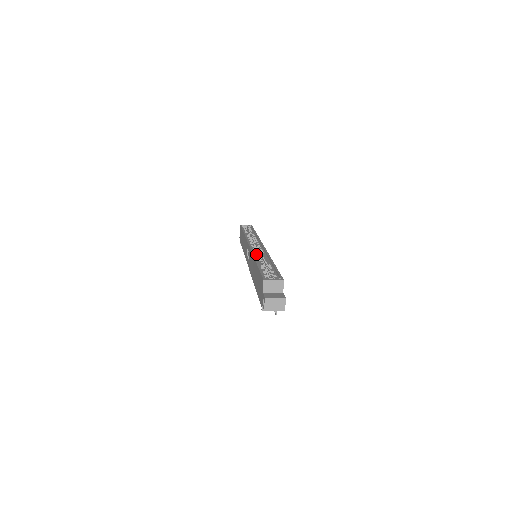
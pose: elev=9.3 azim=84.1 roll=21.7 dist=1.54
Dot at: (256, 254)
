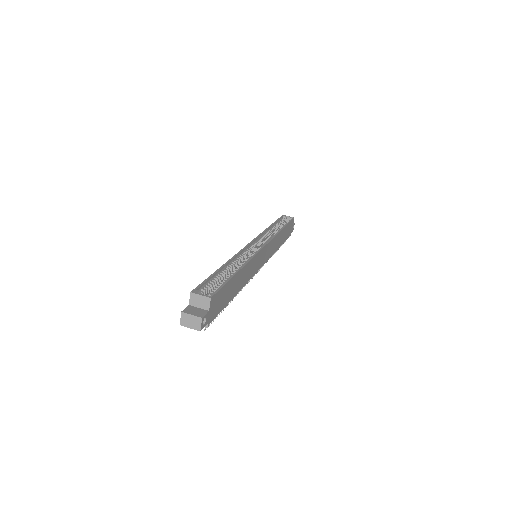
Dot at: (240, 256)
